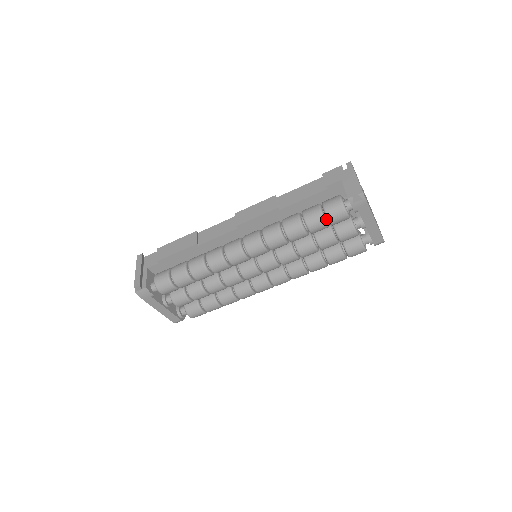
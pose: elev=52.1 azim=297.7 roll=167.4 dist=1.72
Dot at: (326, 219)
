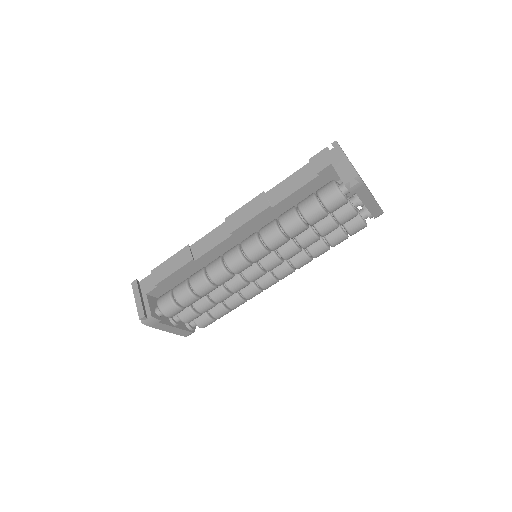
Dot at: (324, 209)
